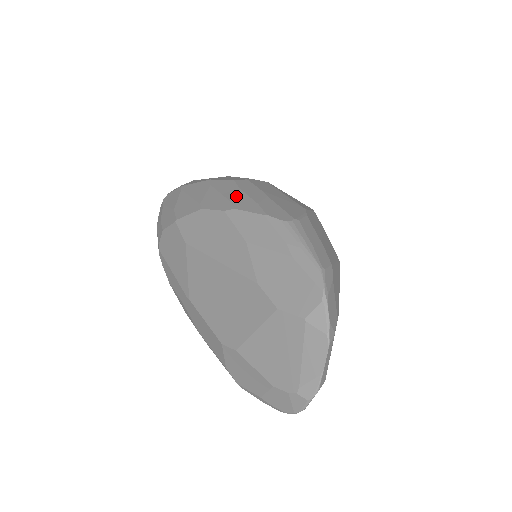
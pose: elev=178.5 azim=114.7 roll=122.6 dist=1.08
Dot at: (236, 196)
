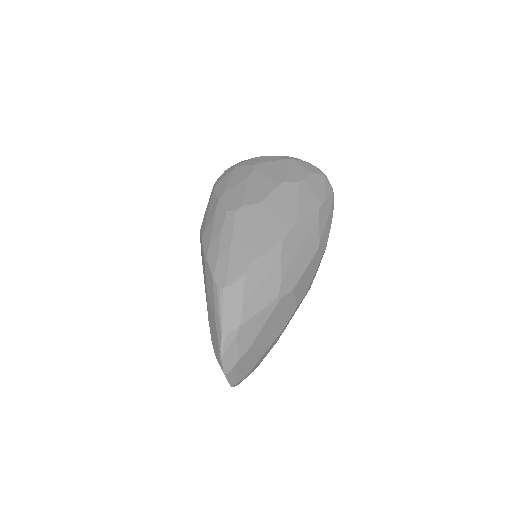
Dot at: (214, 240)
